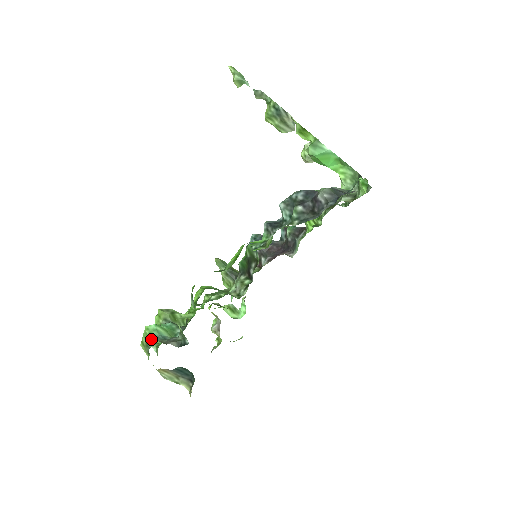
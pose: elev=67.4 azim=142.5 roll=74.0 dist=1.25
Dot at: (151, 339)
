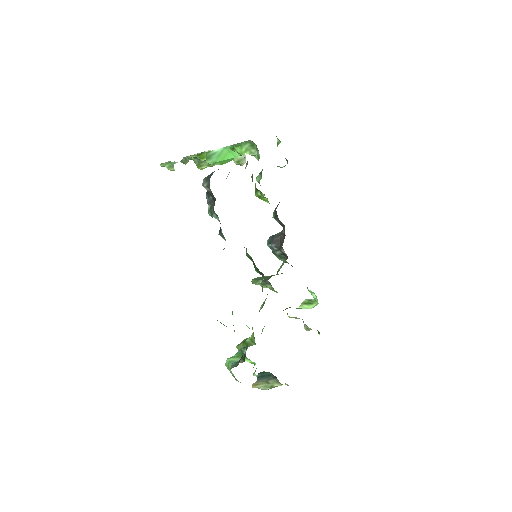
Dot at: (230, 370)
